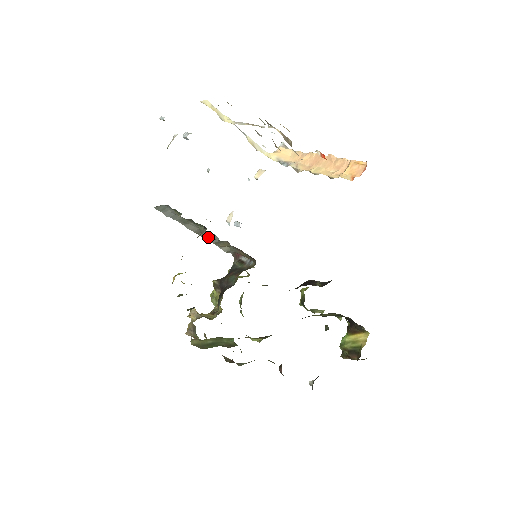
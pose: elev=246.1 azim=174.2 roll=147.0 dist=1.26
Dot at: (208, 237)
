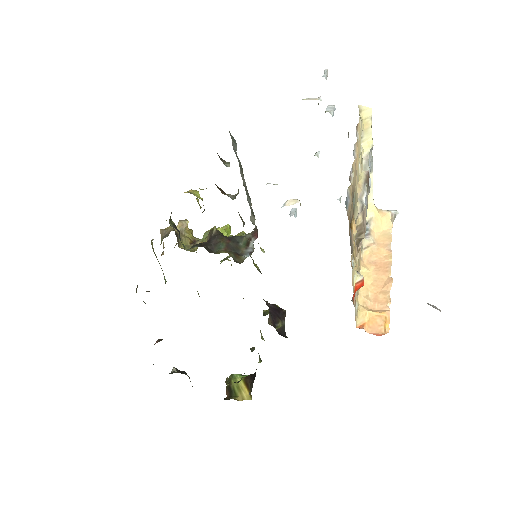
Dot at: (249, 197)
